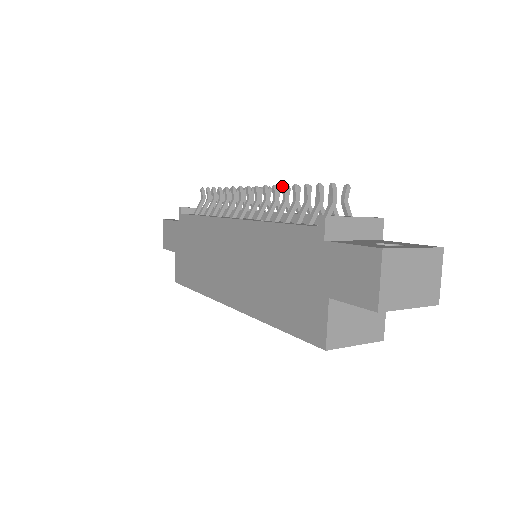
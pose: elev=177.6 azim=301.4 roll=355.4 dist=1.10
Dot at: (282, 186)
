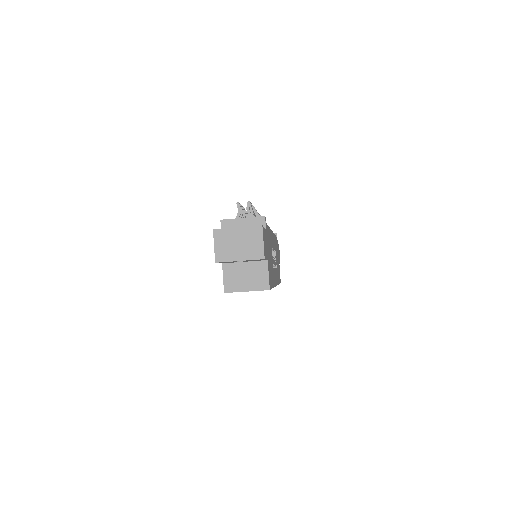
Dot at: occluded
